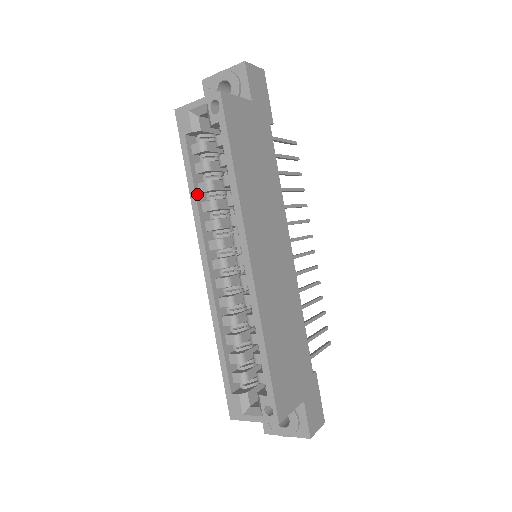
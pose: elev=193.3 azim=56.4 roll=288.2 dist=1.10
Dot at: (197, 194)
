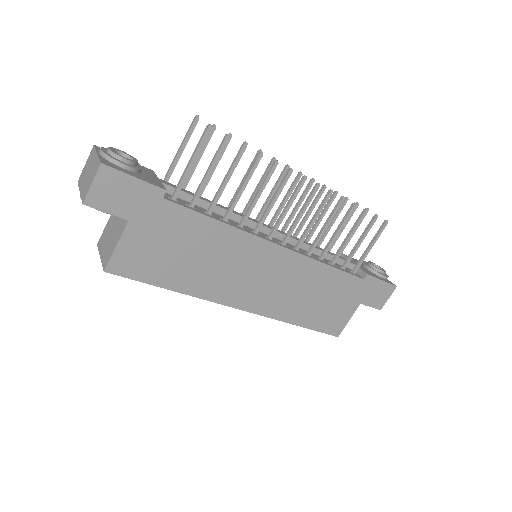
Dot at: occluded
